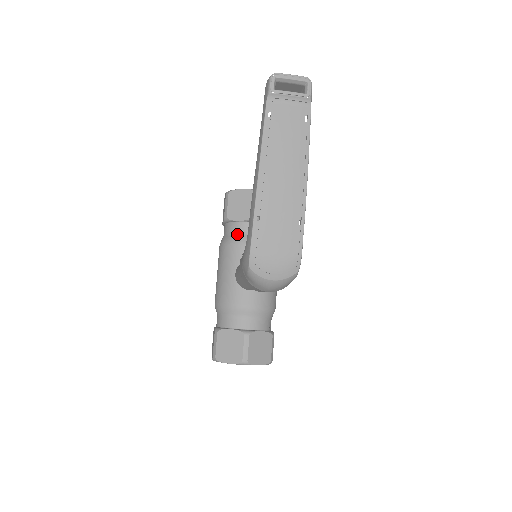
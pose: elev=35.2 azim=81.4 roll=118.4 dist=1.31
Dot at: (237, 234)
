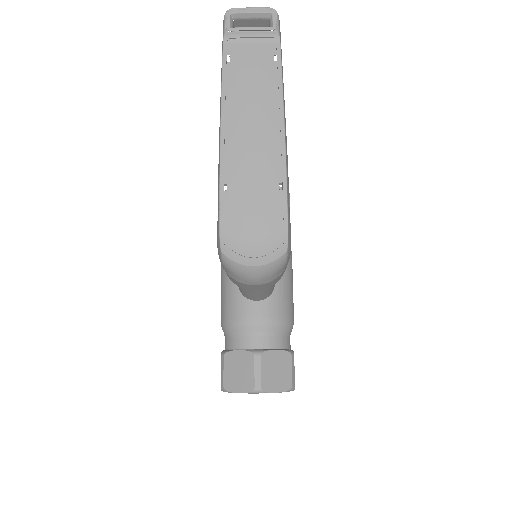
Dot at: occluded
